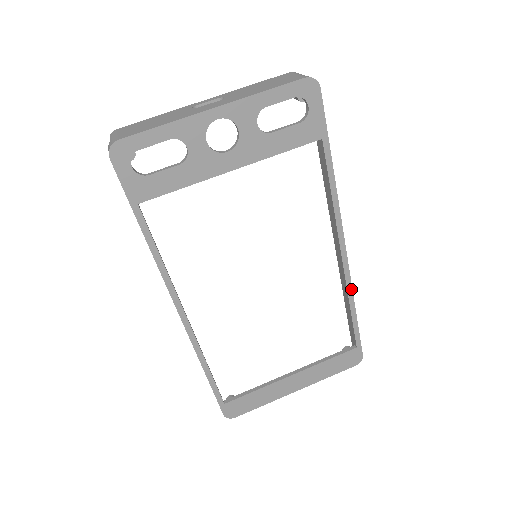
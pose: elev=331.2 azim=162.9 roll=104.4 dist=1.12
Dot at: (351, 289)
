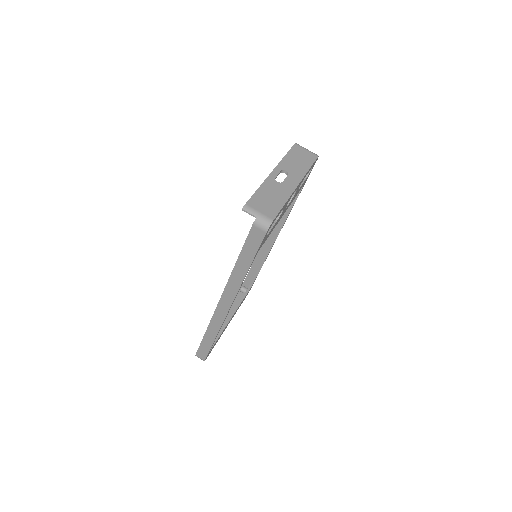
Dot at: occluded
